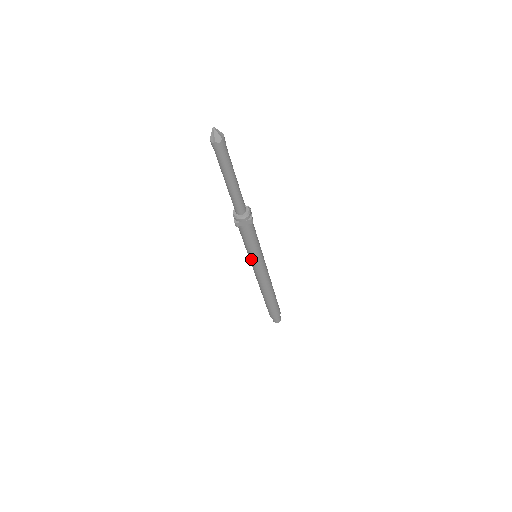
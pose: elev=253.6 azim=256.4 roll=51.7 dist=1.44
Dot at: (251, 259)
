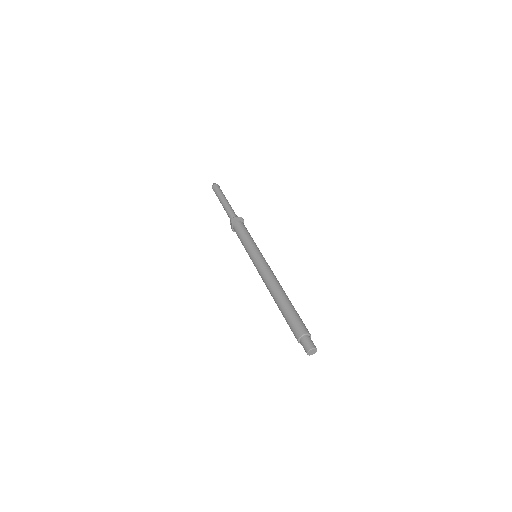
Dot at: (250, 252)
